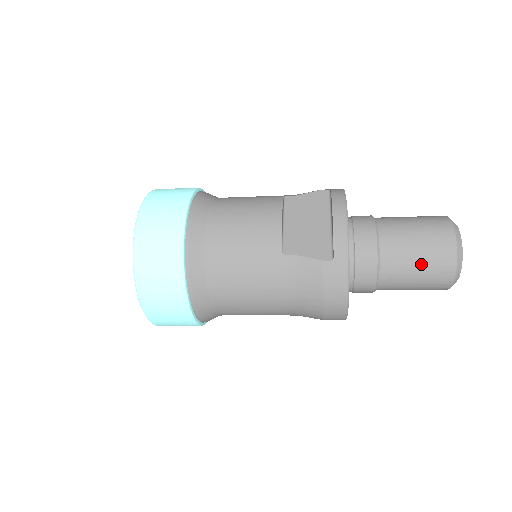
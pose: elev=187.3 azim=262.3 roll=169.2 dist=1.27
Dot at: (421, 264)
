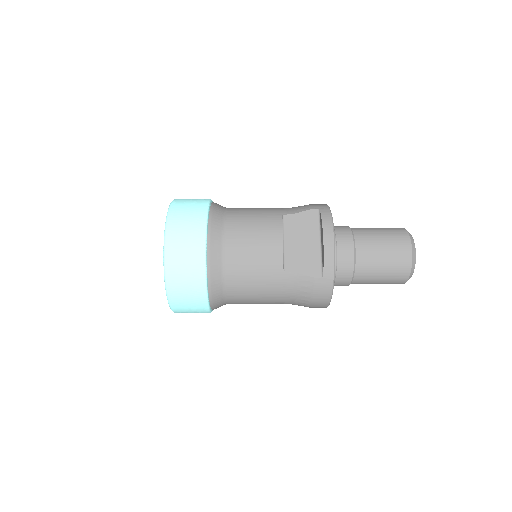
Dot at: (385, 273)
